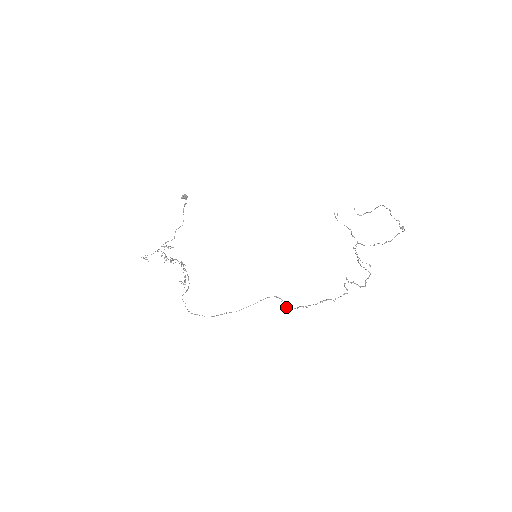
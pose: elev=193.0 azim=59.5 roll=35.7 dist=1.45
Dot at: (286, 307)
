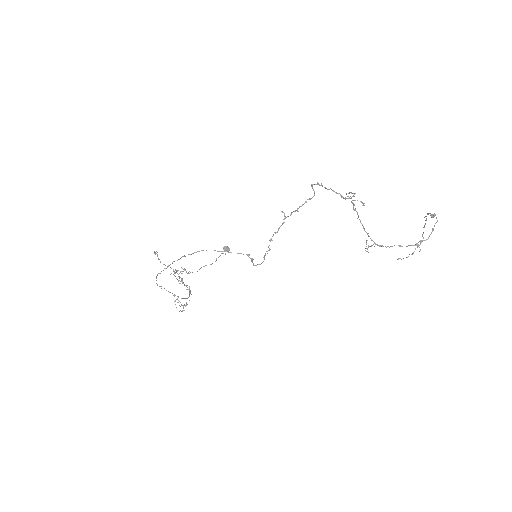
Dot at: (254, 265)
